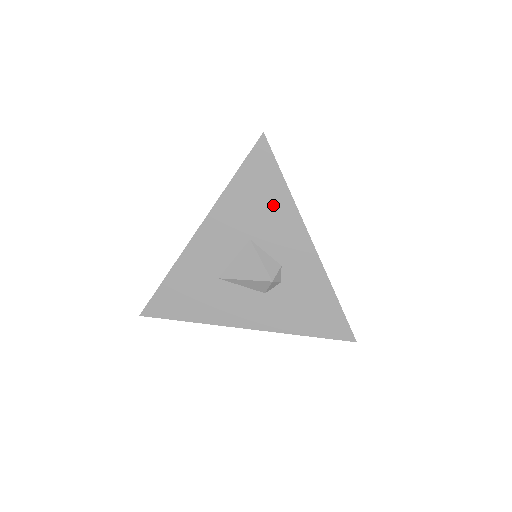
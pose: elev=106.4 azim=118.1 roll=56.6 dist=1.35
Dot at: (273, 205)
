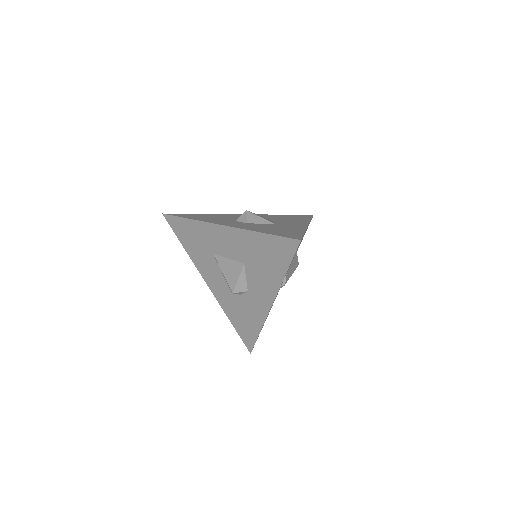
Dot at: (270, 269)
